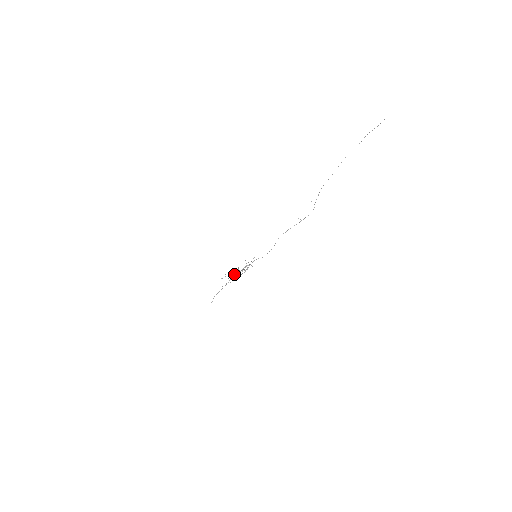
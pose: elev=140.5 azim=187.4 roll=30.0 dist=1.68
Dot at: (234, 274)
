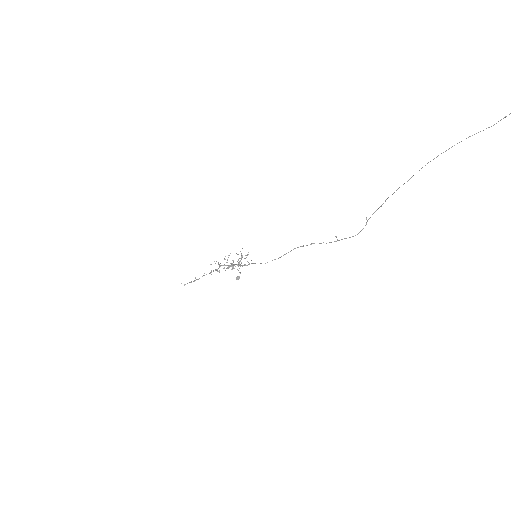
Dot at: occluded
